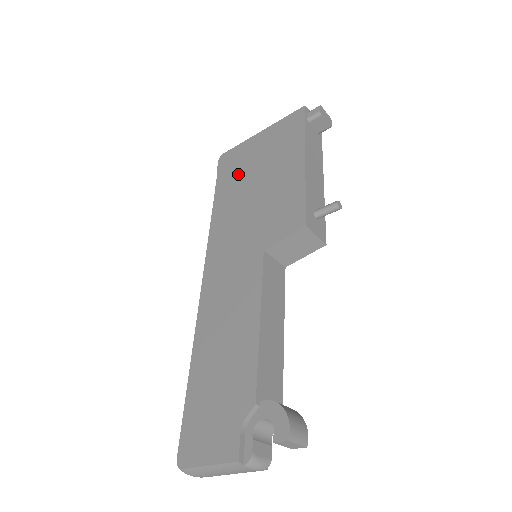
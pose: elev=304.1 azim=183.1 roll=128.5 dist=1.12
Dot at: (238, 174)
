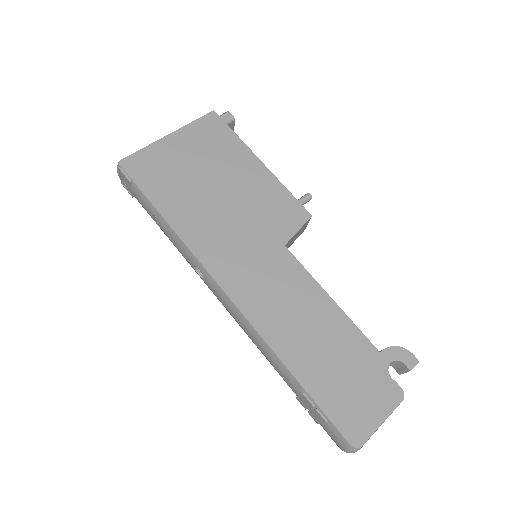
Dot at: (176, 181)
